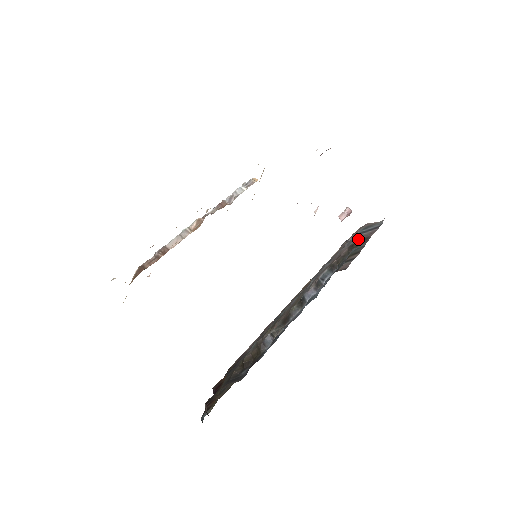
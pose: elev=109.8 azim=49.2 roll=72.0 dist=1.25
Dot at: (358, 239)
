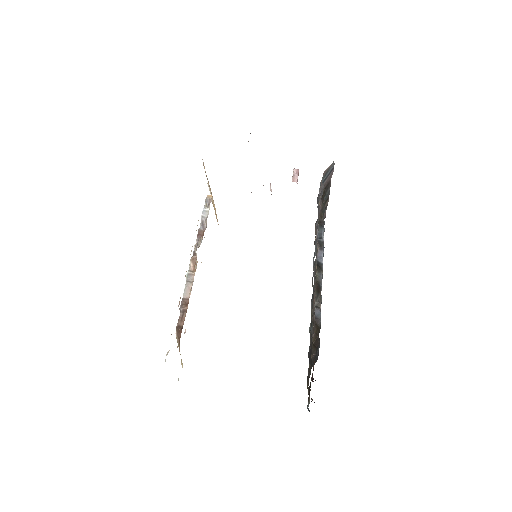
Dot at: occluded
